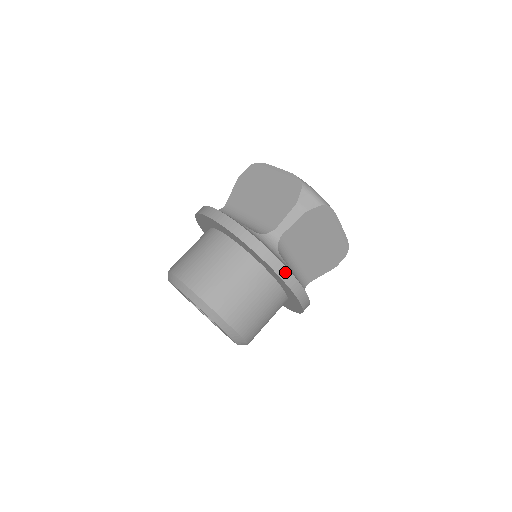
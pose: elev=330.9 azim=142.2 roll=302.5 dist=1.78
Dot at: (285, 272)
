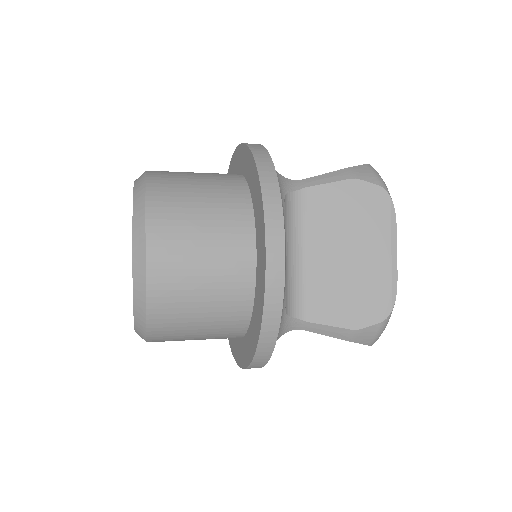
Dot at: (274, 200)
